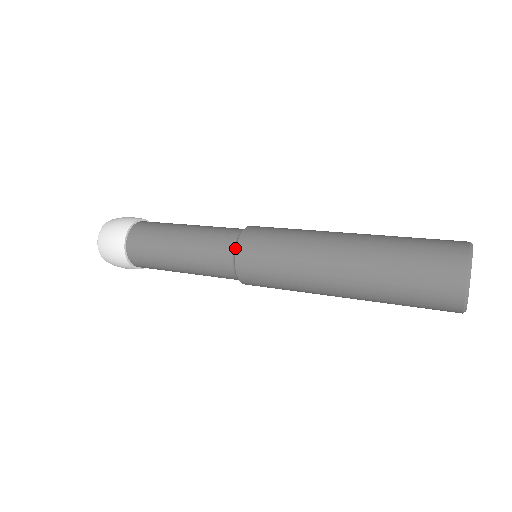
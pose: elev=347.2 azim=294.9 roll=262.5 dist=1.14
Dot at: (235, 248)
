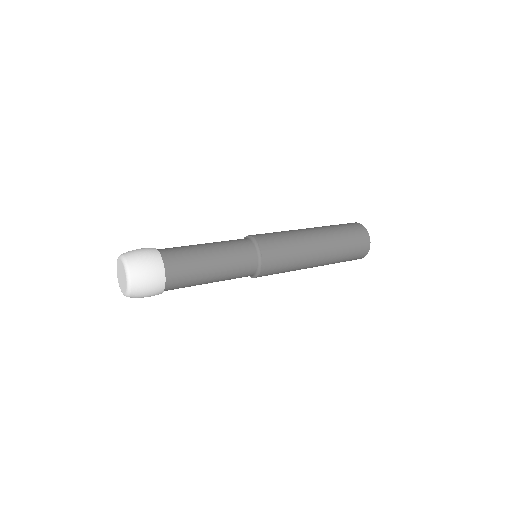
Dot at: (259, 267)
